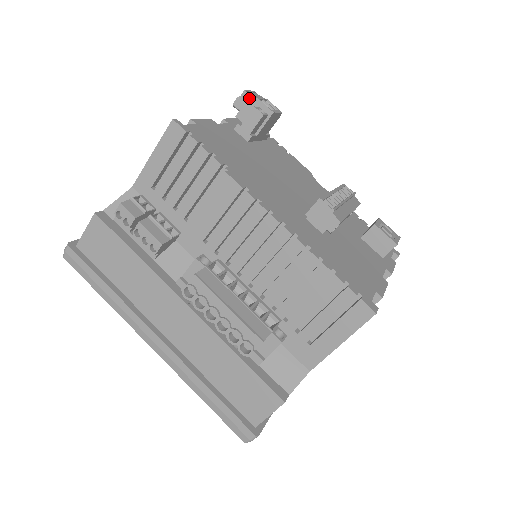
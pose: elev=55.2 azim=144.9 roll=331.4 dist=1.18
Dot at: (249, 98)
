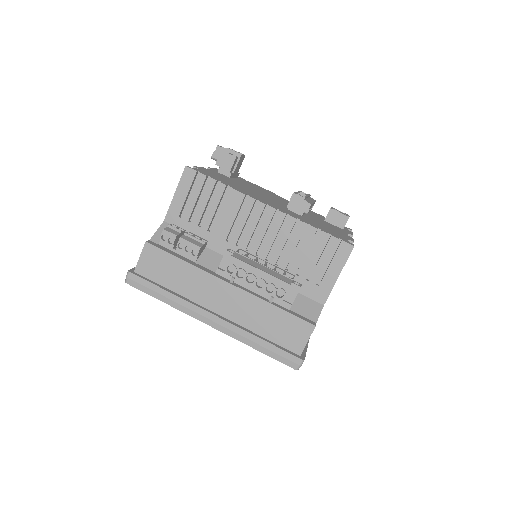
Dot at: (222, 150)
